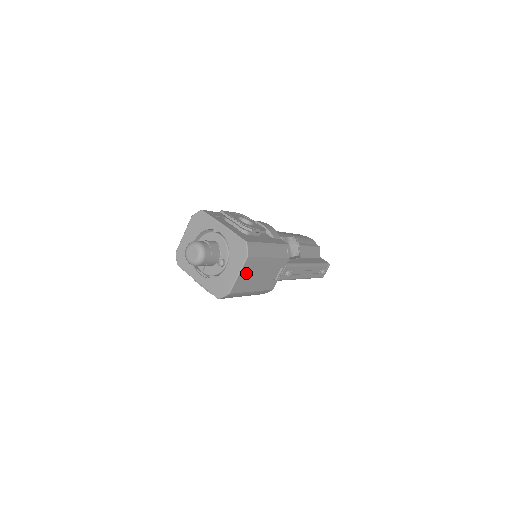
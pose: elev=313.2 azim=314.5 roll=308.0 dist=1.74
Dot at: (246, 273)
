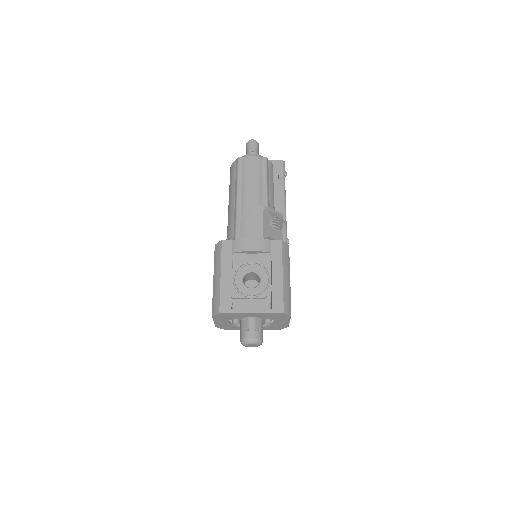
Dot at: occluded
